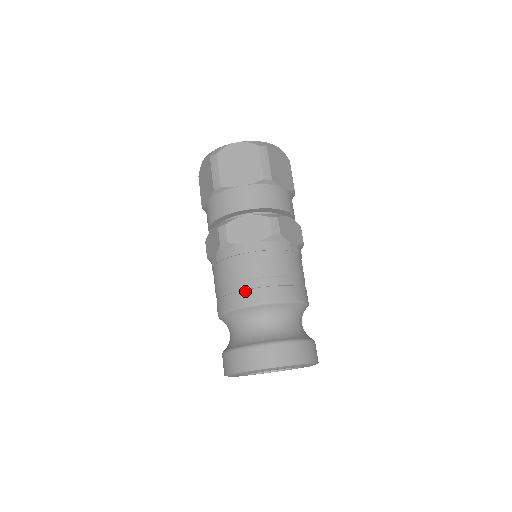
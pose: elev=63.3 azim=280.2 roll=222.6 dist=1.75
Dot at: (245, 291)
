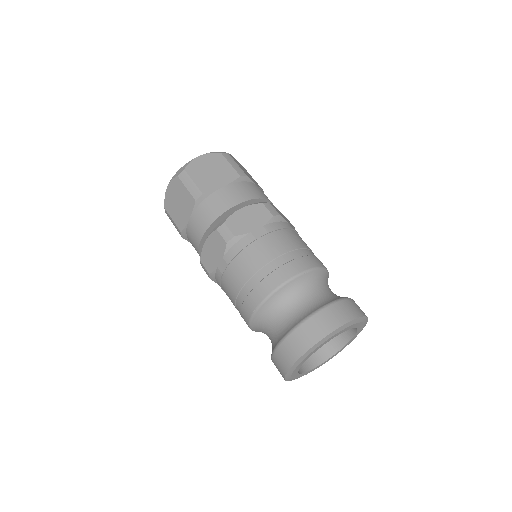
Dot at: (274, 271)
